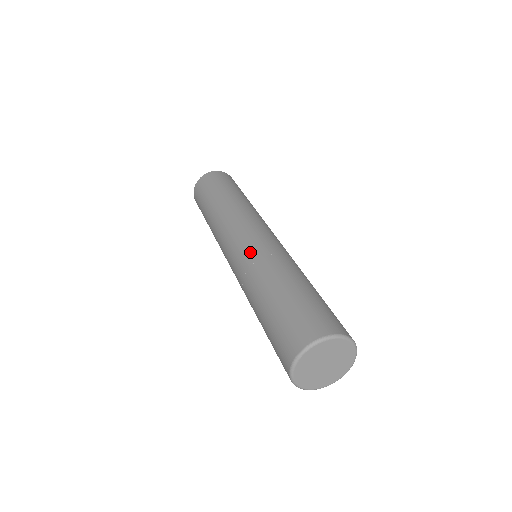
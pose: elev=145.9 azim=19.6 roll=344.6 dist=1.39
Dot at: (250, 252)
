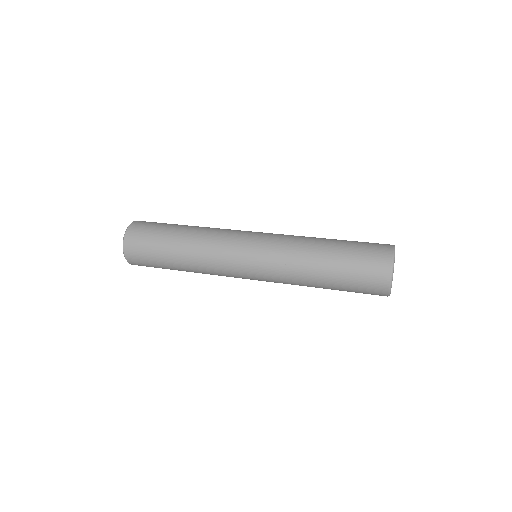
Dot at: (275, 242)
